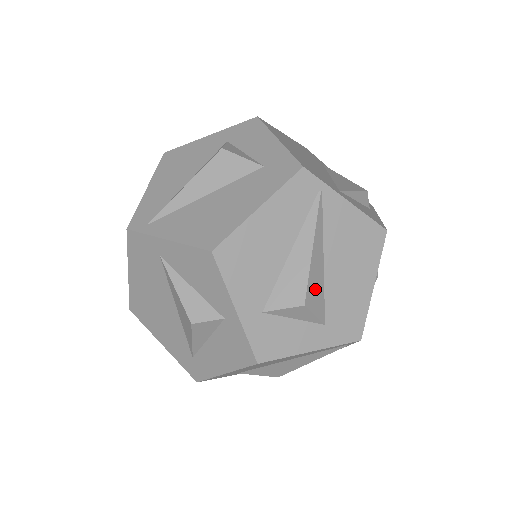
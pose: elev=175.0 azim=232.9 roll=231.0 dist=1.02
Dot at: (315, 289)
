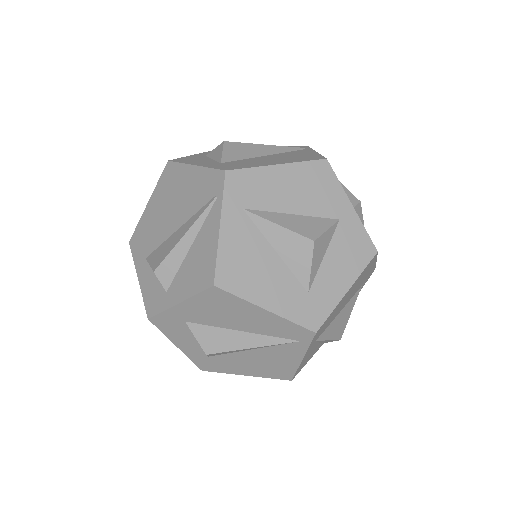
Dot at: (241, 150)
